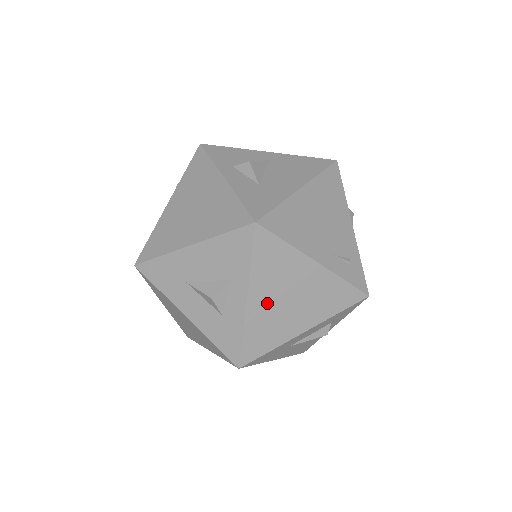
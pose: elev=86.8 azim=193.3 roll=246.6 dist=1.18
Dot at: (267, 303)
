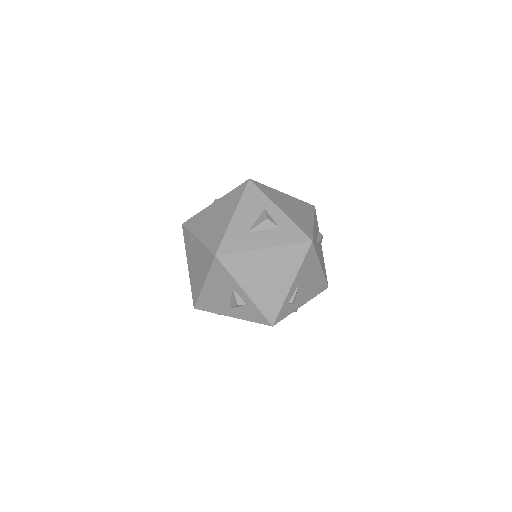
Dot at: (288, 210)
